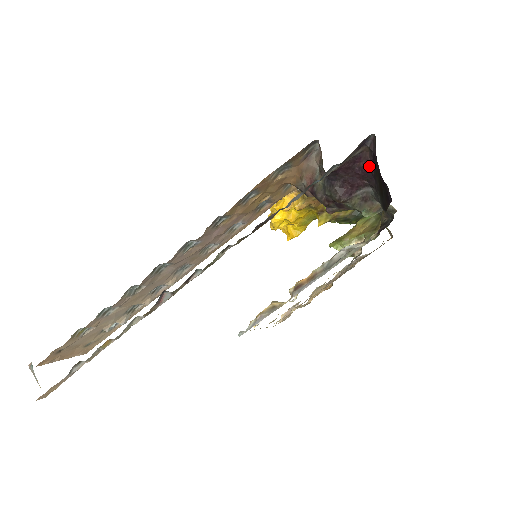
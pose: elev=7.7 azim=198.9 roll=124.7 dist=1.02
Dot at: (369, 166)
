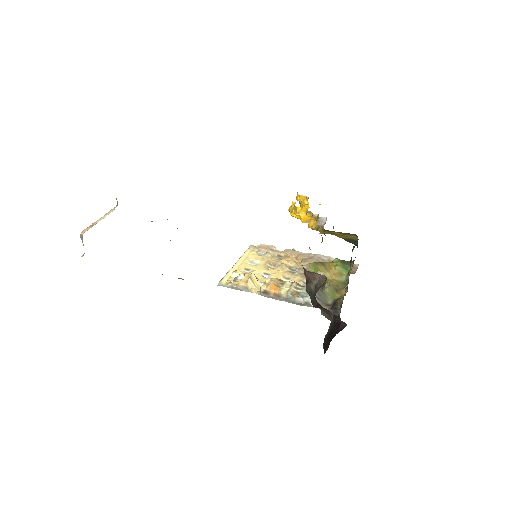
Dot at: (337, 319)
